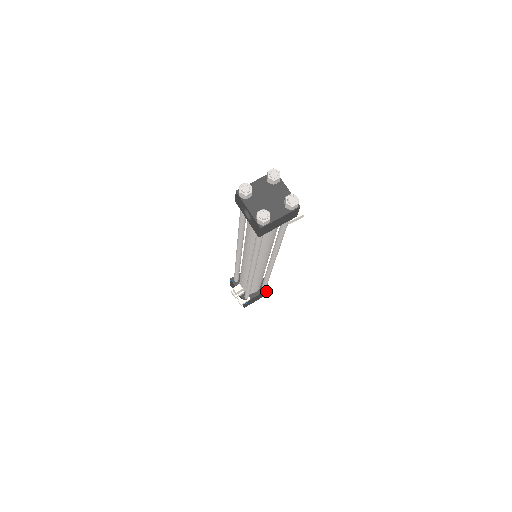
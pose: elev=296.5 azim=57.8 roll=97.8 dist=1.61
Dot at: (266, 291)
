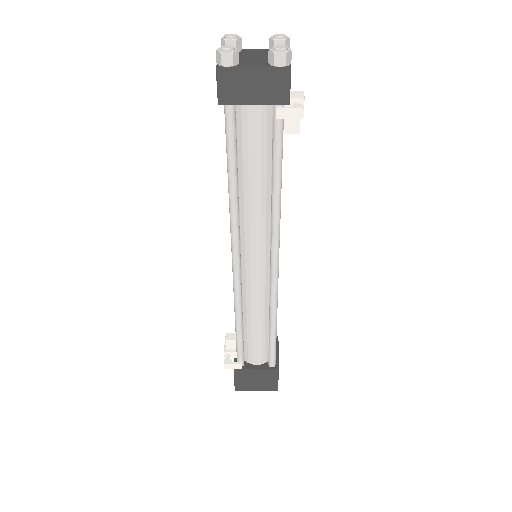
Dot at: (273, 375)
